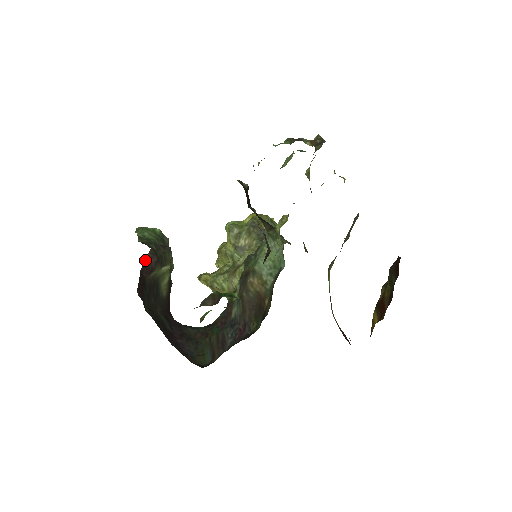
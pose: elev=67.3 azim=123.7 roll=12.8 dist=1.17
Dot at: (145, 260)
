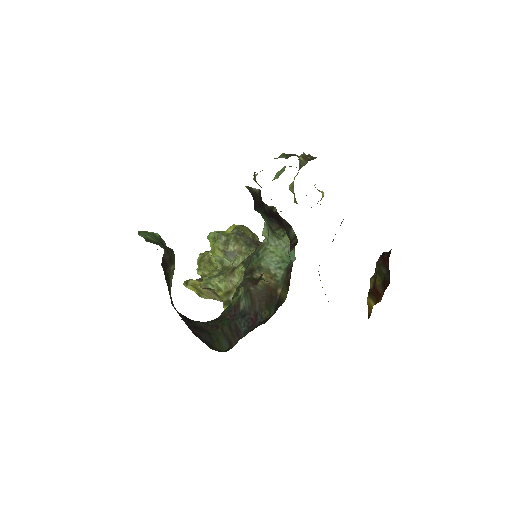
Dot at: (163, 256)
